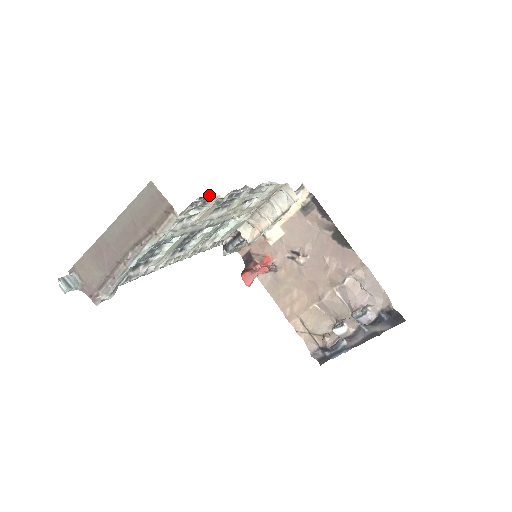
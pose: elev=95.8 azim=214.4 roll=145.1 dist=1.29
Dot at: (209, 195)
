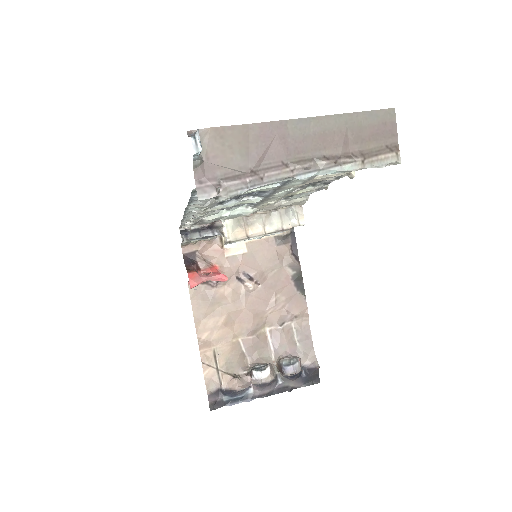
Dot at: occluded
